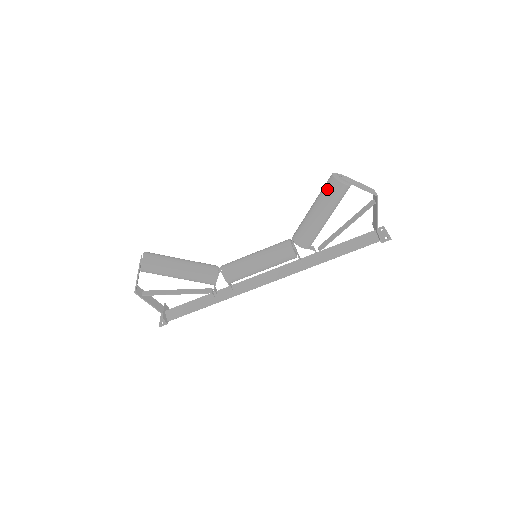
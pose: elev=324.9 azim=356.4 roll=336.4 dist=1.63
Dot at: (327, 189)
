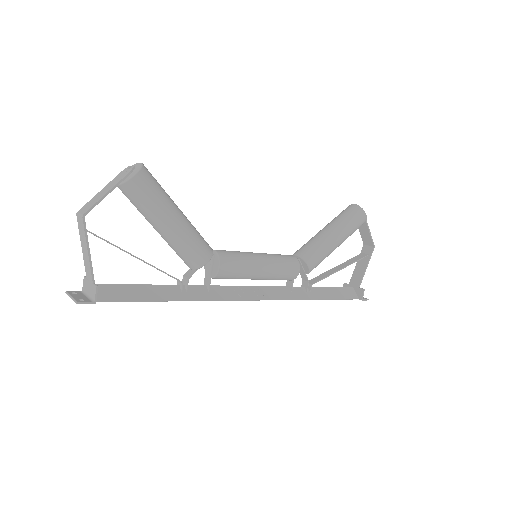
Dot at: (350, 213)
